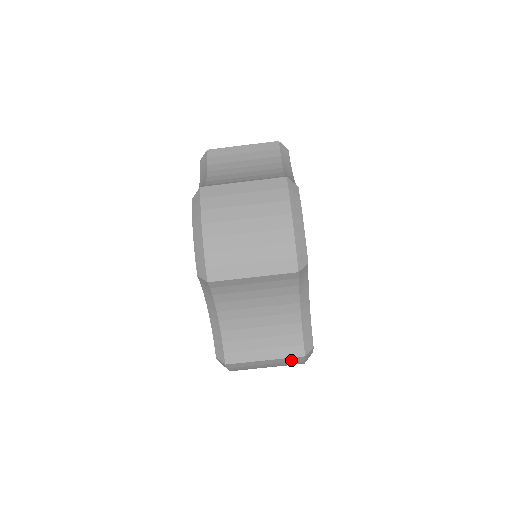
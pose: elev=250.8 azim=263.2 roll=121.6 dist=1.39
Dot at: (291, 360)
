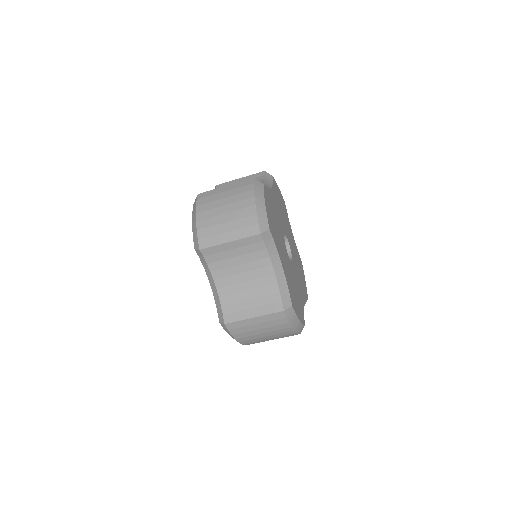
Dot at: (275, 317)
